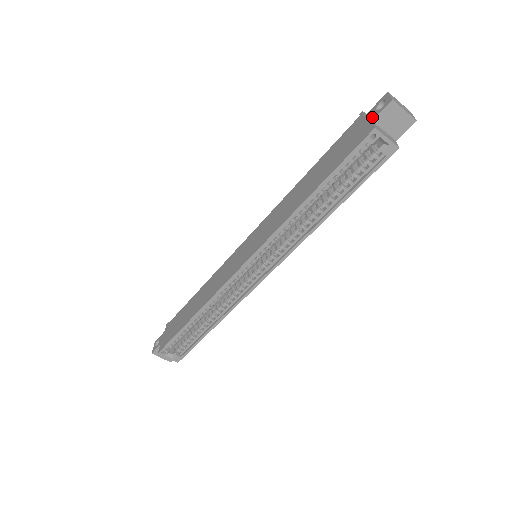
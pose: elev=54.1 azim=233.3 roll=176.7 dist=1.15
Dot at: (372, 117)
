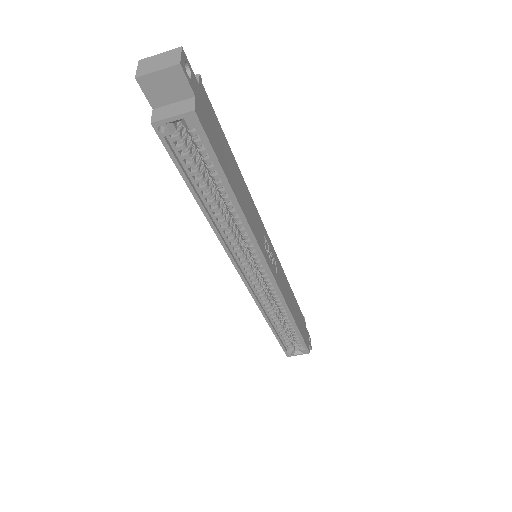
Dot at: (151, 103)
